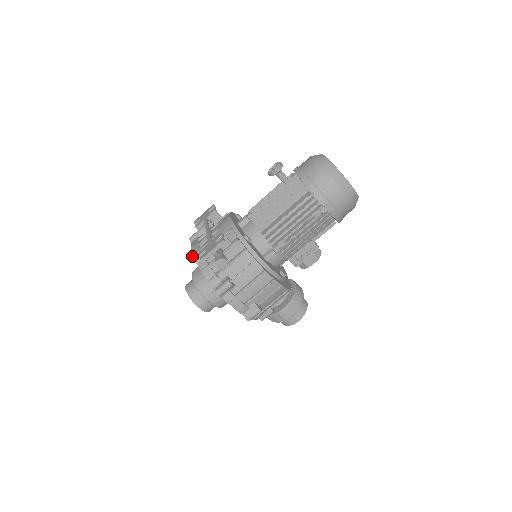
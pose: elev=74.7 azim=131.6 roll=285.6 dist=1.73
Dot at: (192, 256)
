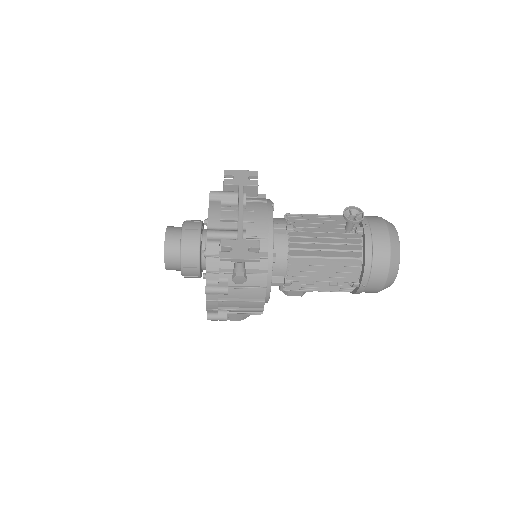
Dot at: (209, 233)
